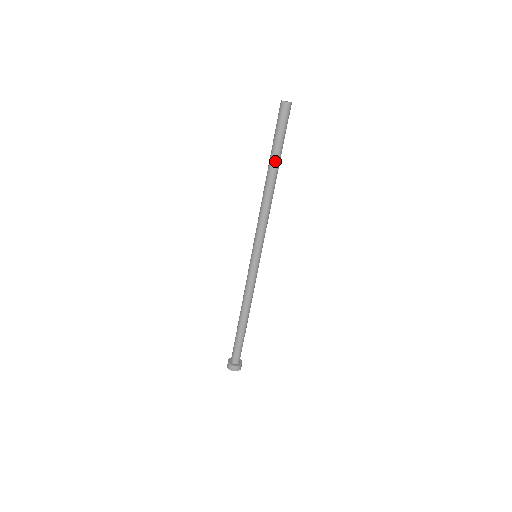
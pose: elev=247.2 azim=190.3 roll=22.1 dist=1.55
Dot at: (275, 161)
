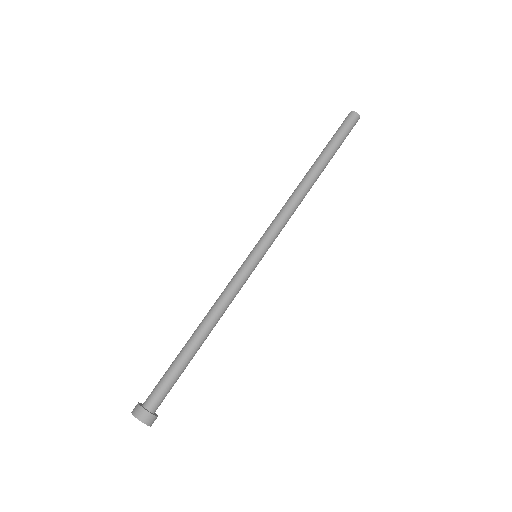
Dot at: (323, 157)
